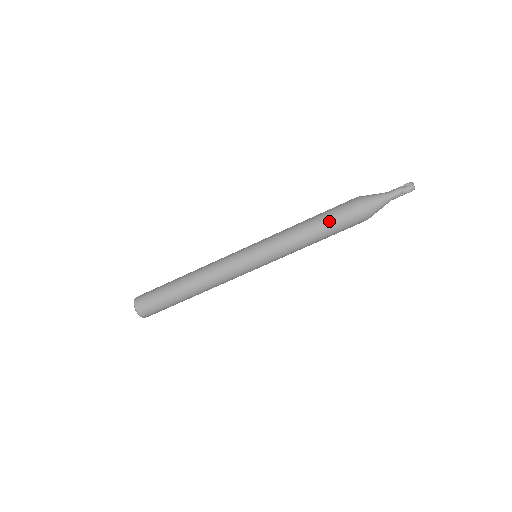
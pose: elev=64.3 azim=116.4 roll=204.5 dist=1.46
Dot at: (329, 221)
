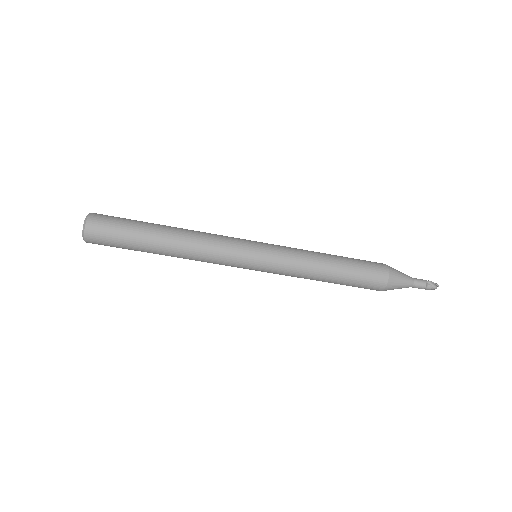
Dot at: (349, 280)
